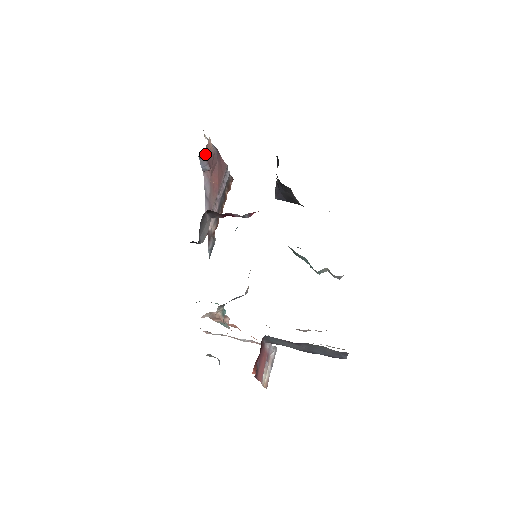
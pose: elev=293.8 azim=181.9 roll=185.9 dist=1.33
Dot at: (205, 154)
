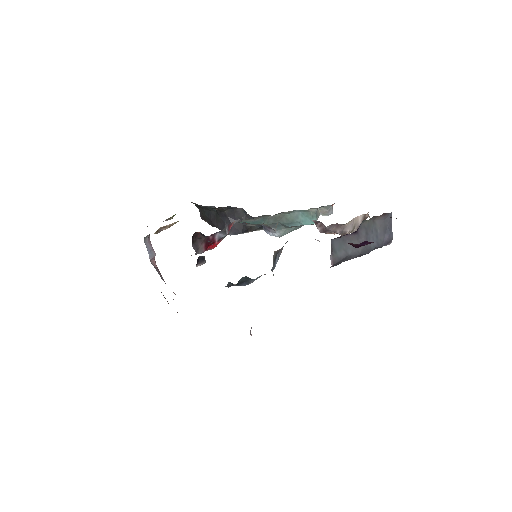
Dot at: (149, 235)
